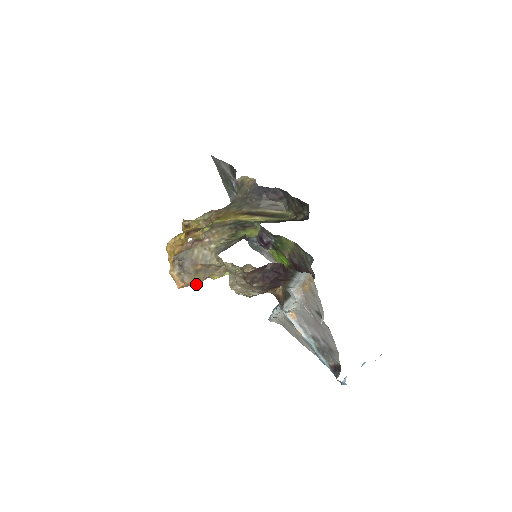
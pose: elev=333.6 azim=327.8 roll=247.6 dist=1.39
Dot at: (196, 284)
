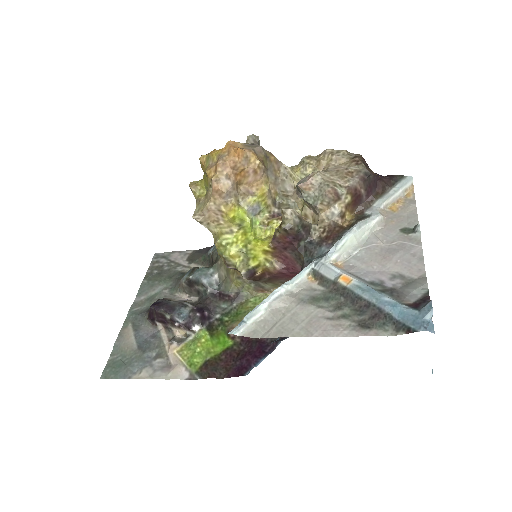
Dot at: (260, 161)
